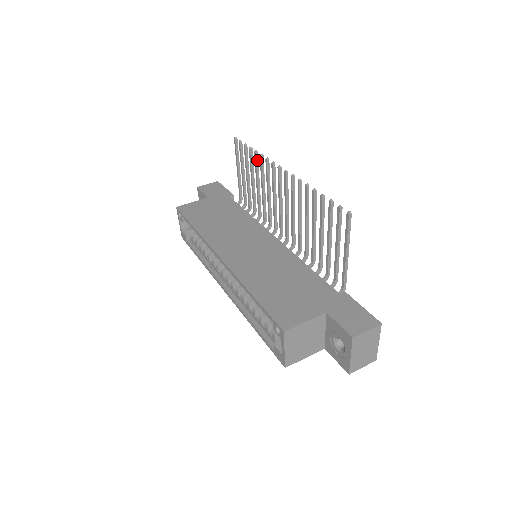
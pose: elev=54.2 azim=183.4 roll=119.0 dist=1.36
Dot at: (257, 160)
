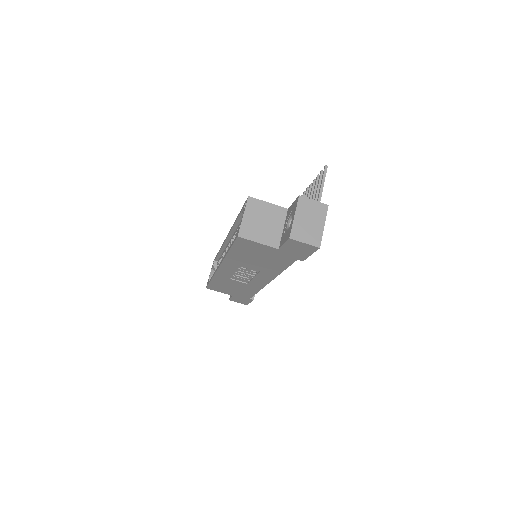
Dot at: occluded
